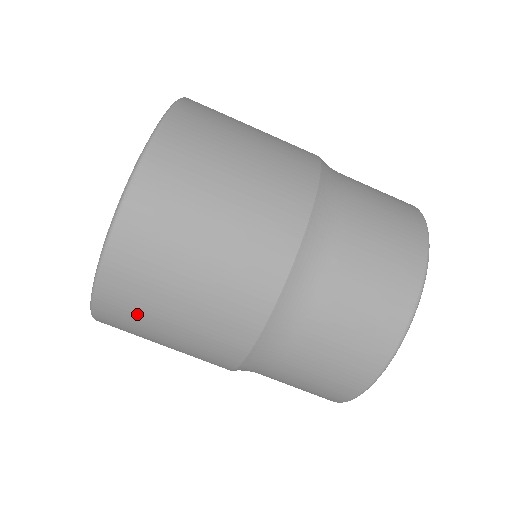
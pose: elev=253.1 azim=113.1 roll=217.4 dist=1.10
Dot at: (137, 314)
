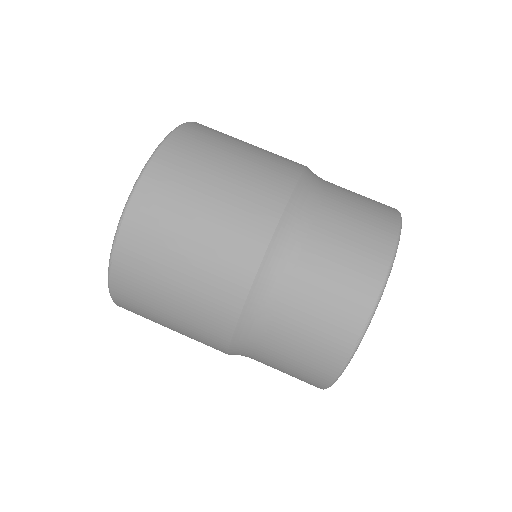
Dot at: (146, 318)
